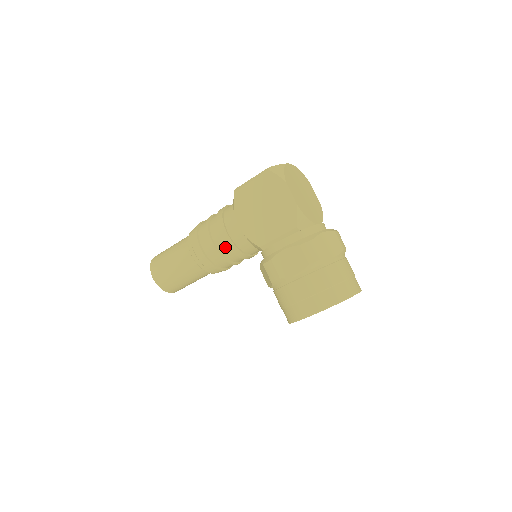
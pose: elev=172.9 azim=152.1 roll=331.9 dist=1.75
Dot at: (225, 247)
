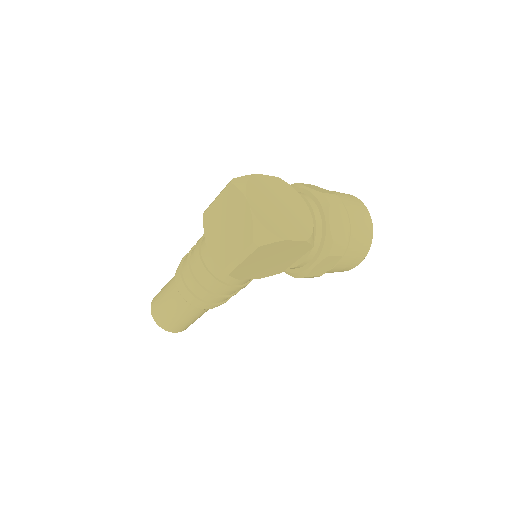
Dot at: occluded
